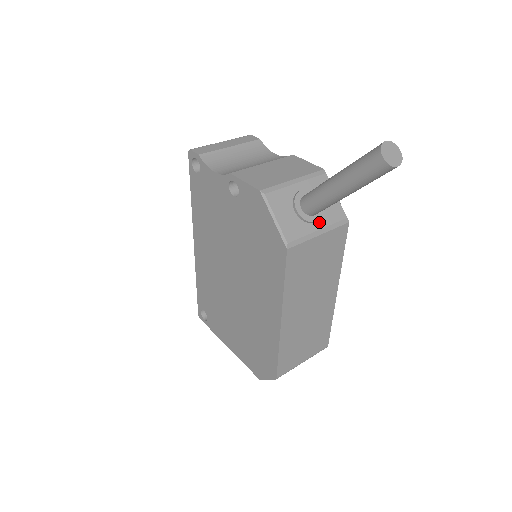
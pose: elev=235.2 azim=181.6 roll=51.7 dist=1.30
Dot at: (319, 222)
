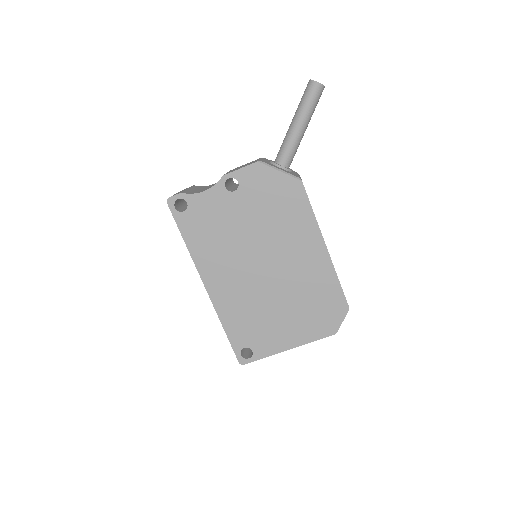
Dot at: (293, 172)
